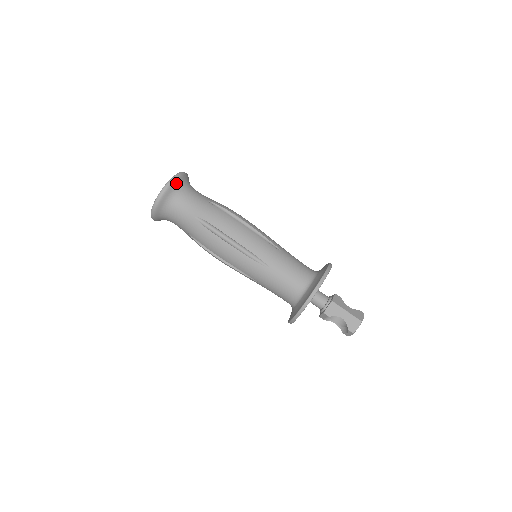
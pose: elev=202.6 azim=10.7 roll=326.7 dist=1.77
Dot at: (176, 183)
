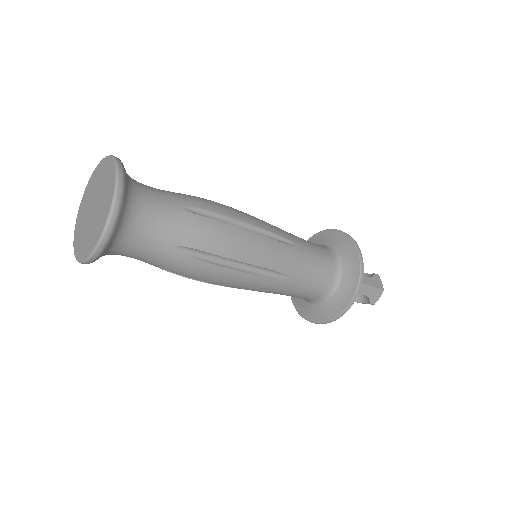
Dot at: (124, 200)
